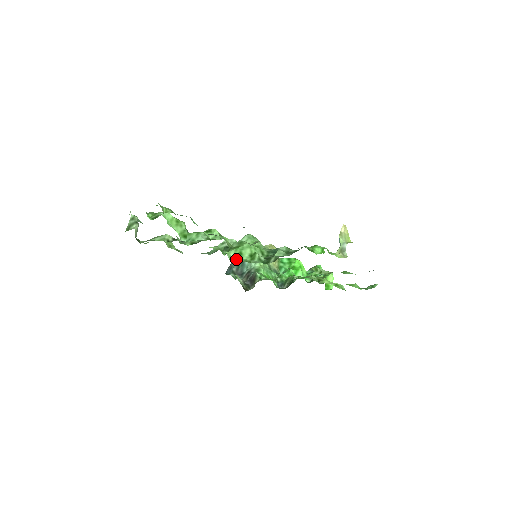
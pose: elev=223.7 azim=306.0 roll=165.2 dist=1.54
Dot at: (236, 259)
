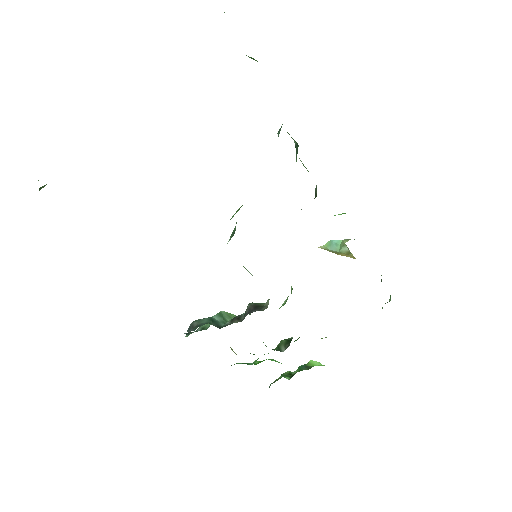
Dot at: occluded
